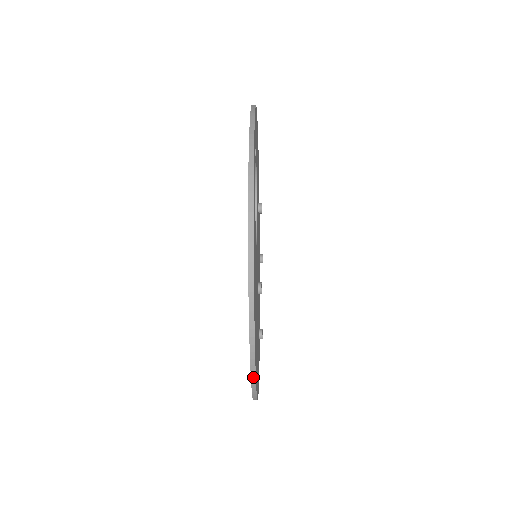
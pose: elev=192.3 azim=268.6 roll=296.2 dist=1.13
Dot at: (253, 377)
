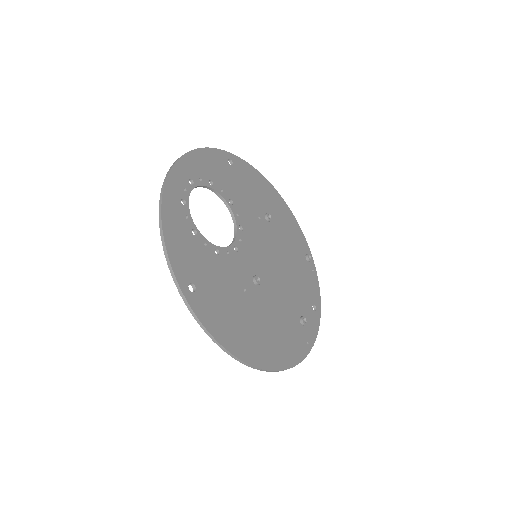
Dot at: (220, 346)
